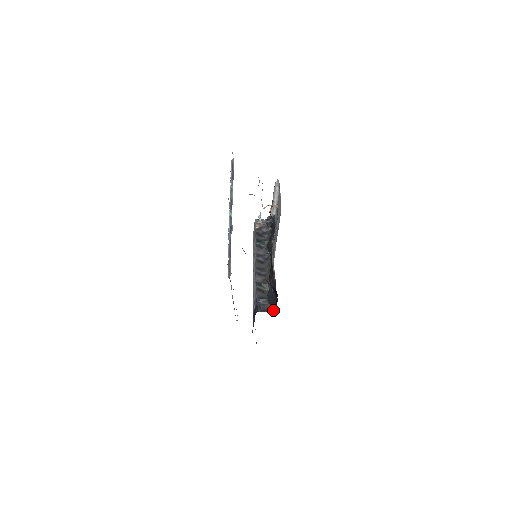
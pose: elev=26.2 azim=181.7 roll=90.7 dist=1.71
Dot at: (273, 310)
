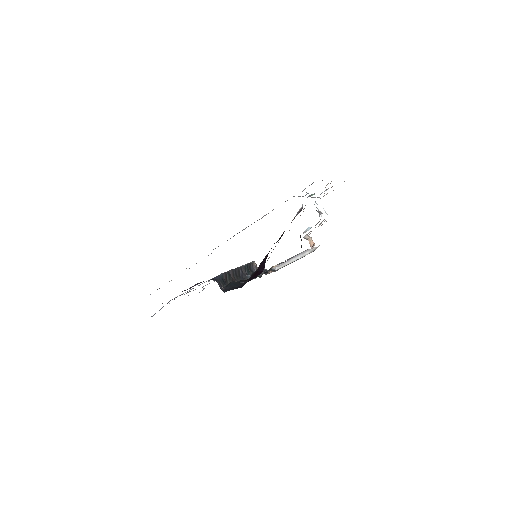
Dot at: (225, 291)
